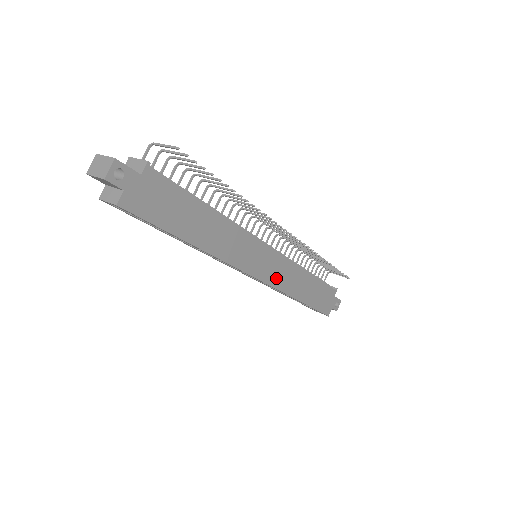
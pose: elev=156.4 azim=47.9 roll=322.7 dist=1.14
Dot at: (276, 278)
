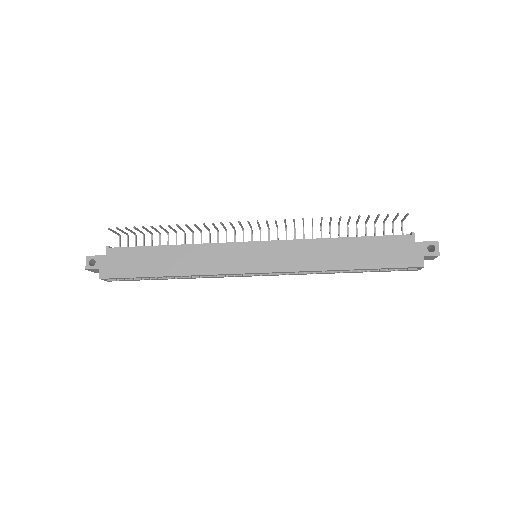
Dot at: (285, 263)
